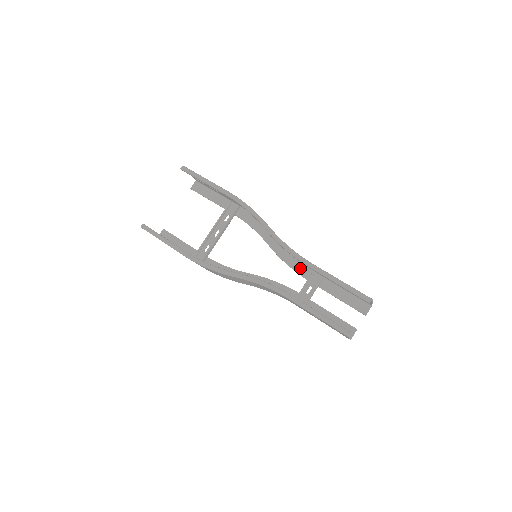
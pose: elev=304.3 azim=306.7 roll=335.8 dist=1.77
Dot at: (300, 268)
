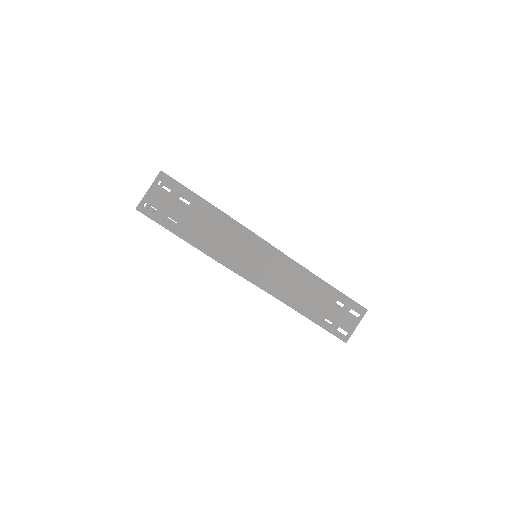
Dot at: occluded
